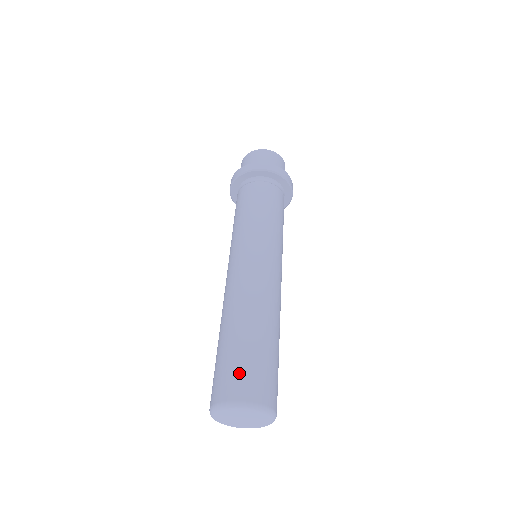
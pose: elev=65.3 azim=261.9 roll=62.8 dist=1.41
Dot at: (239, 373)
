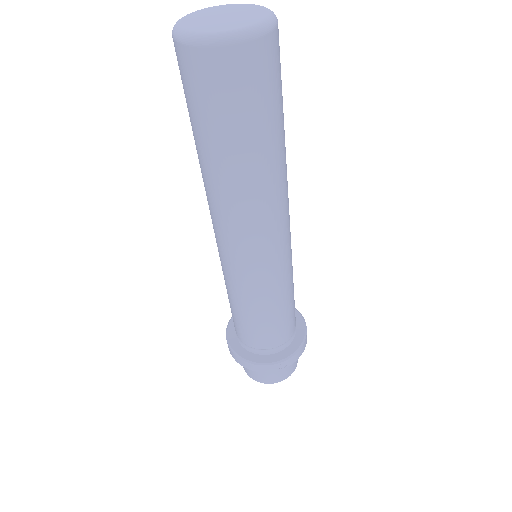
Dot at: occluded
